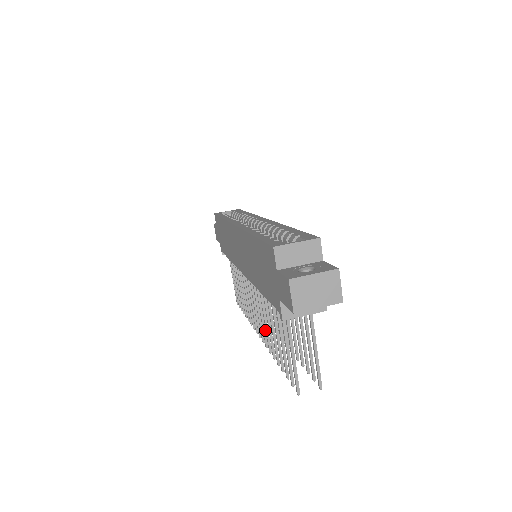
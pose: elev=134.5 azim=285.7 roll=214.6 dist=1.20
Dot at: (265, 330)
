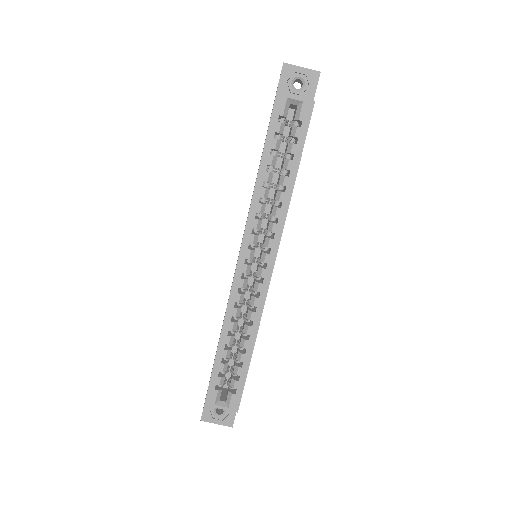
Dot at: occluded
